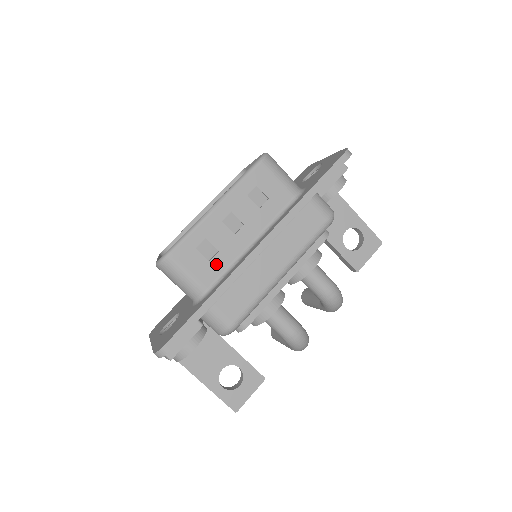
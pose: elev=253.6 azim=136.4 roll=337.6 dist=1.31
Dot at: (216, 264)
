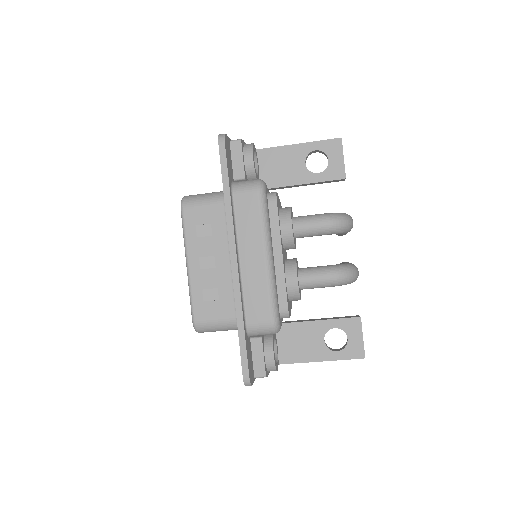
Dot at: (225, 297)
